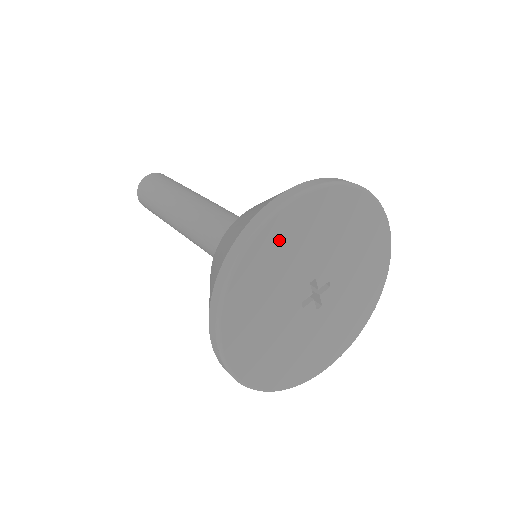
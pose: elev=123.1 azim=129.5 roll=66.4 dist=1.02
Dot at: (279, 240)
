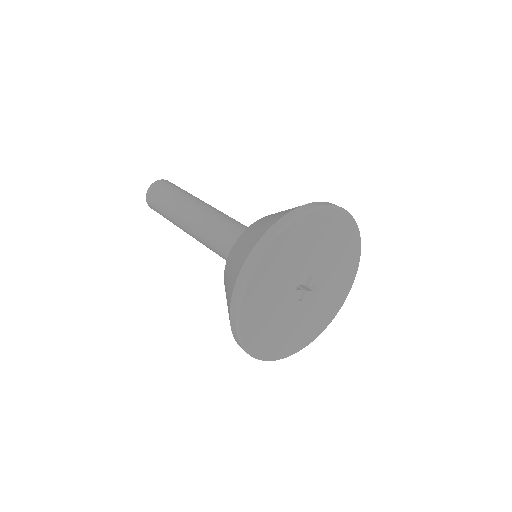
Dot at: (256, 302)
